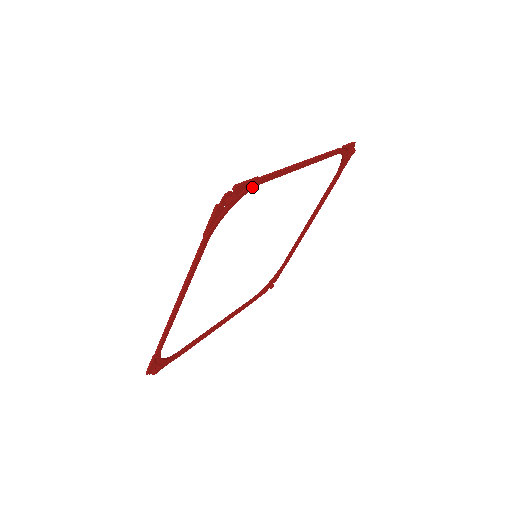
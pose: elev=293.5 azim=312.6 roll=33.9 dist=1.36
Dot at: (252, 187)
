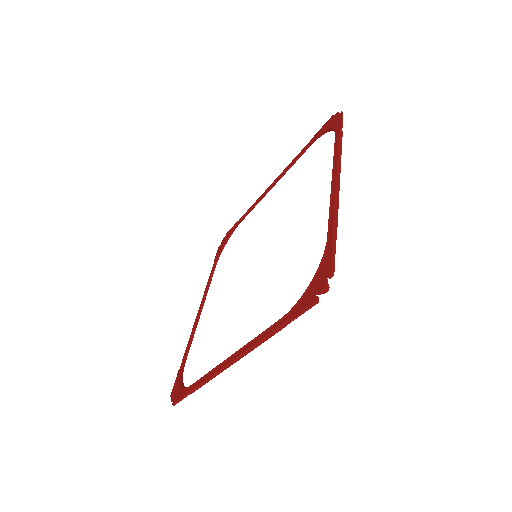
Dot at: (187, 390)
